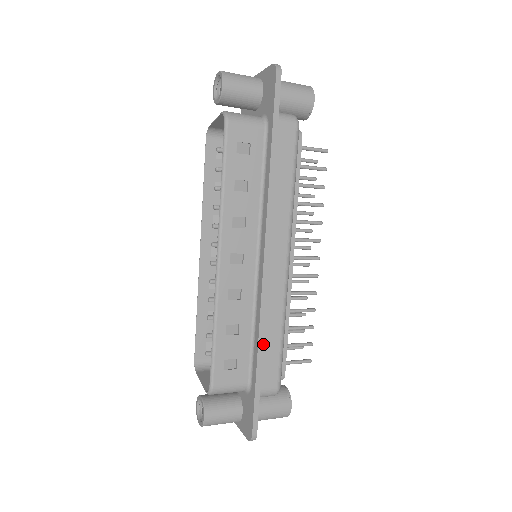
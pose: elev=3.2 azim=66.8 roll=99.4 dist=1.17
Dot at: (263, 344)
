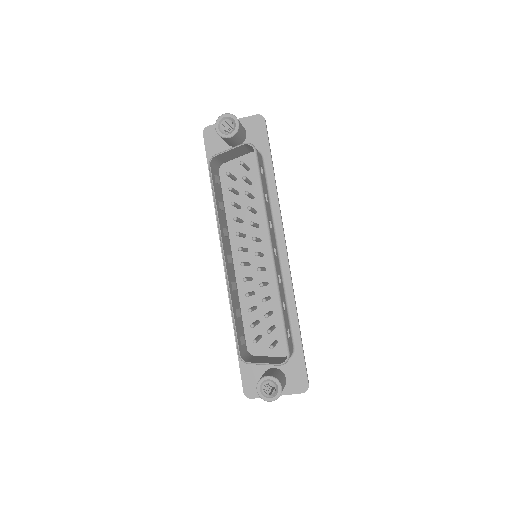
Dot at: occluded
